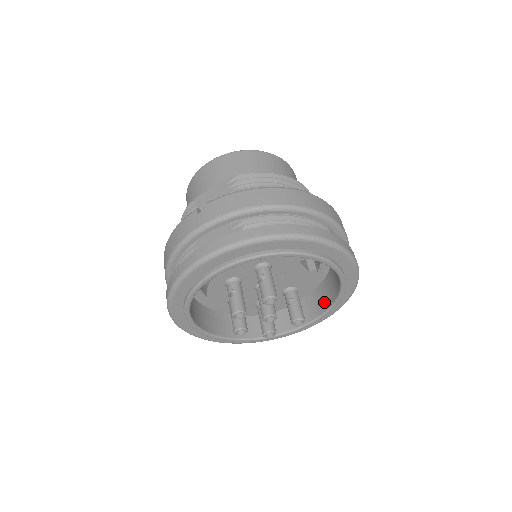
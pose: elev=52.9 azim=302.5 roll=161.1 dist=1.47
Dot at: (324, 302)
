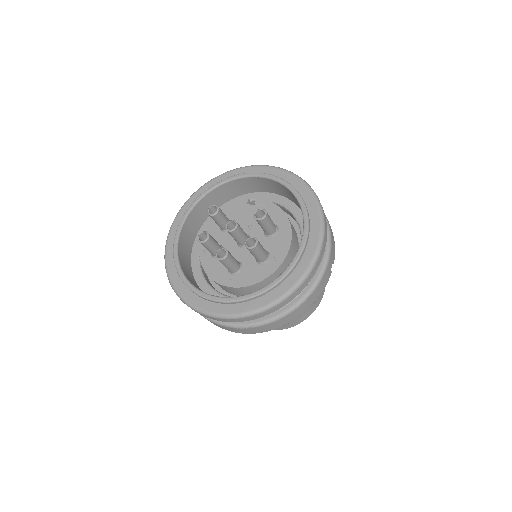
Dot at: occluded
